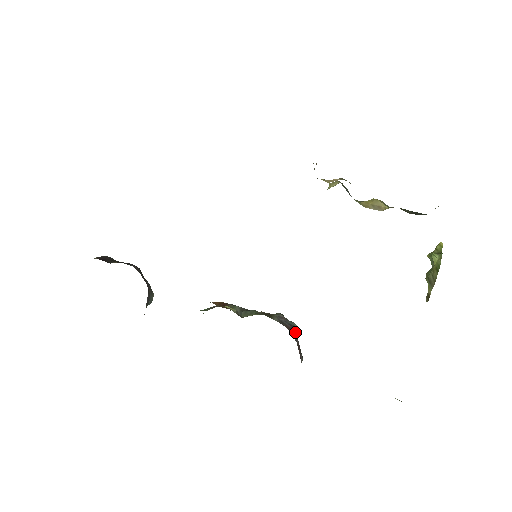
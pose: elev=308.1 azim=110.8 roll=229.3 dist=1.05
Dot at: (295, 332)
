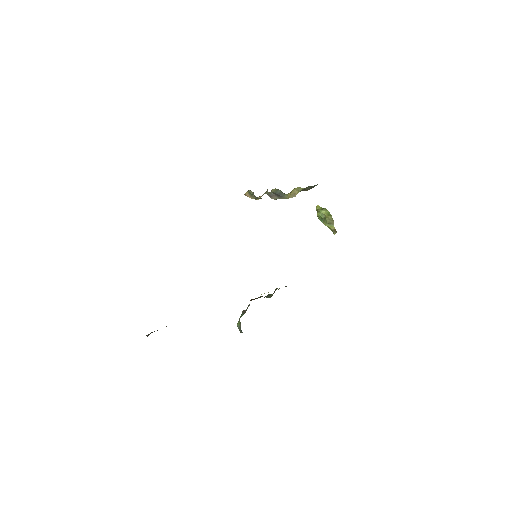
Dot at: occluded
